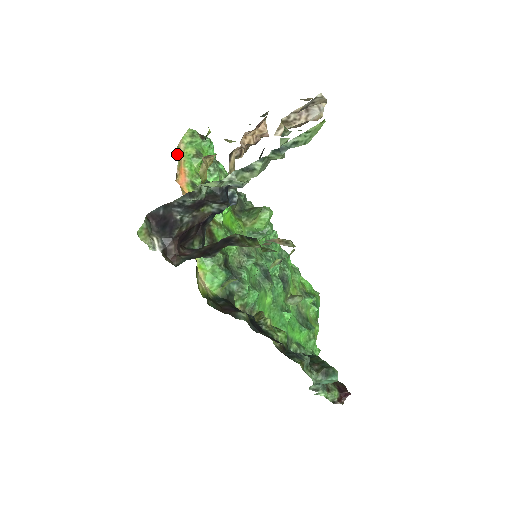
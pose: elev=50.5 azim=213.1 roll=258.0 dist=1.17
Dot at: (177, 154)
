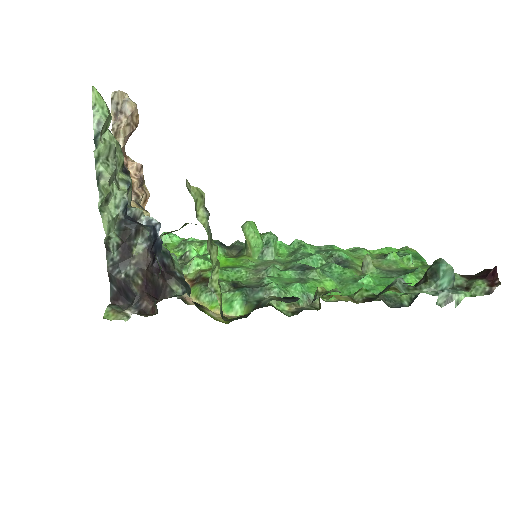
Dot at: occluded
